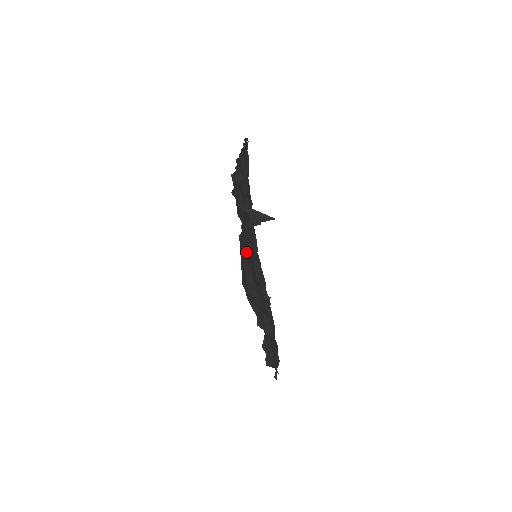
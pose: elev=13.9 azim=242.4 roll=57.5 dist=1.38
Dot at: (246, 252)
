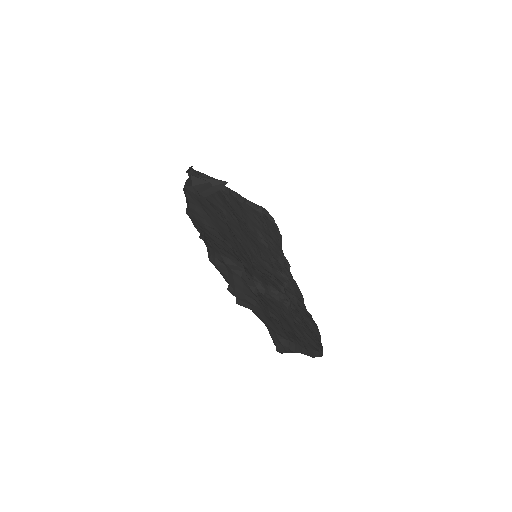
Dot at: (208, 214)
